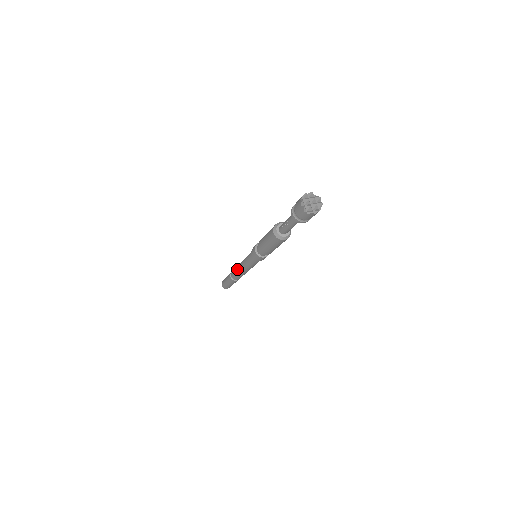
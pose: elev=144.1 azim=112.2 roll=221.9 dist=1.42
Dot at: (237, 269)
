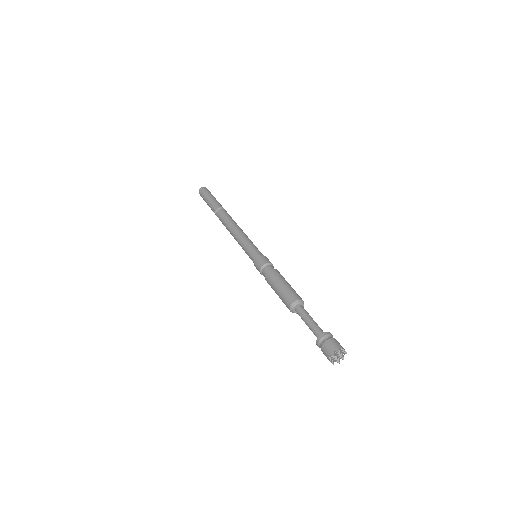
Dot at: occluded
